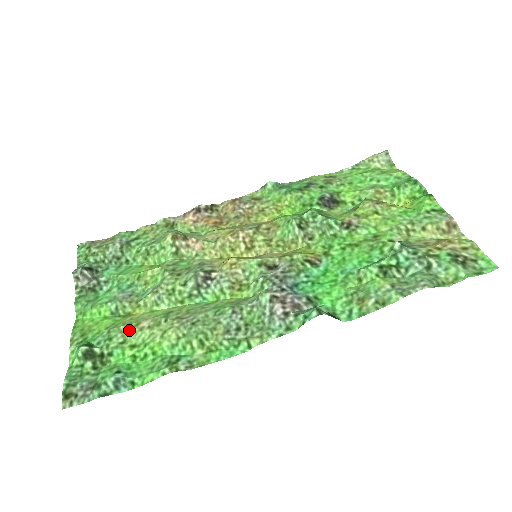
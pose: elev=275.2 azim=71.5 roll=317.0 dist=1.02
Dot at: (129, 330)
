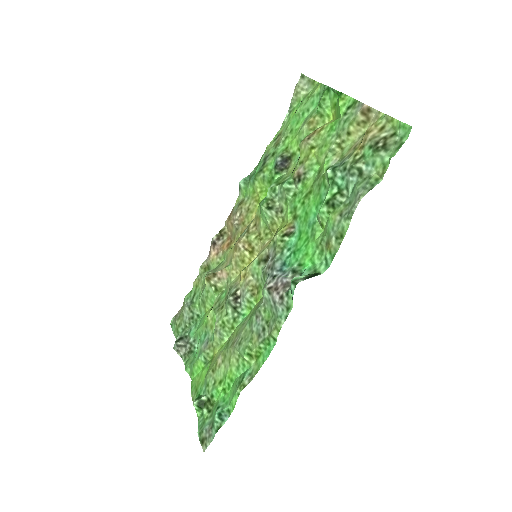
Dot at: (214, 371)
